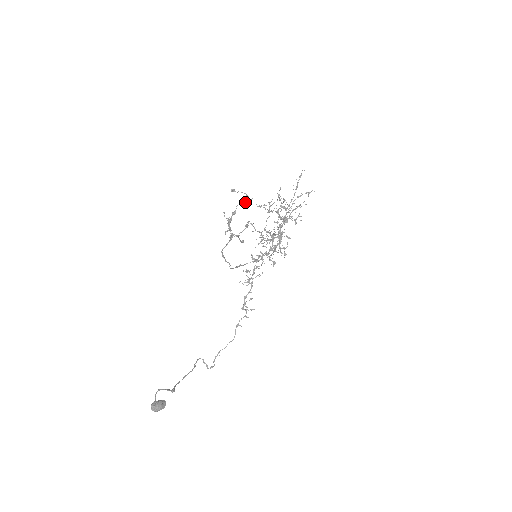
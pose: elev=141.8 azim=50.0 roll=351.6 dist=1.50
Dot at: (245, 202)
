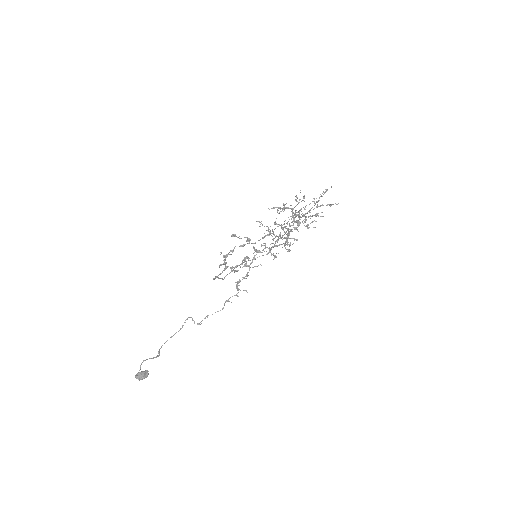
Dot at: occluded
